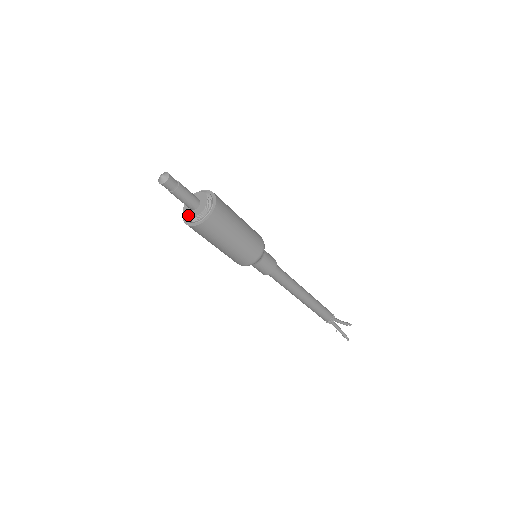
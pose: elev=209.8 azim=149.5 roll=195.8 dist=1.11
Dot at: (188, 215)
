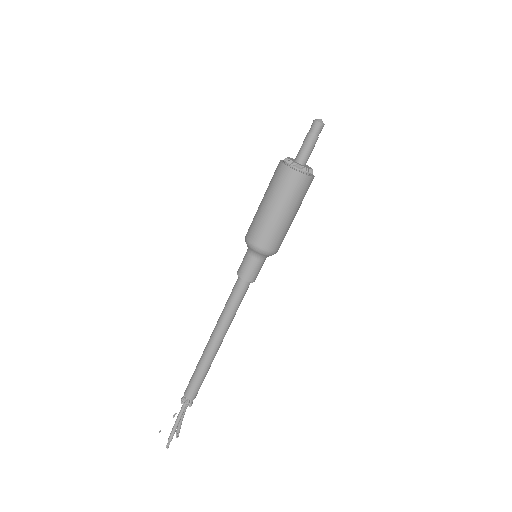
Dot at: (293, 161)
